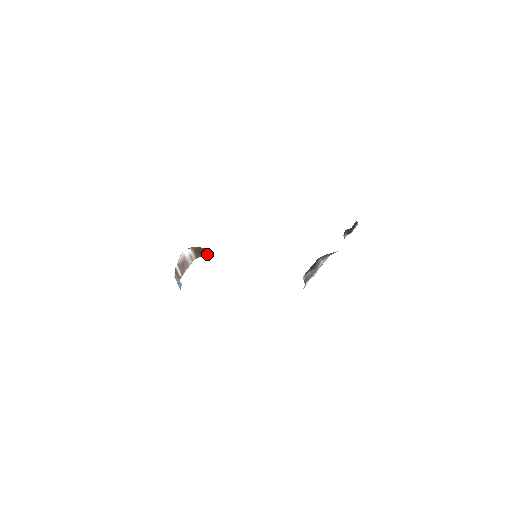
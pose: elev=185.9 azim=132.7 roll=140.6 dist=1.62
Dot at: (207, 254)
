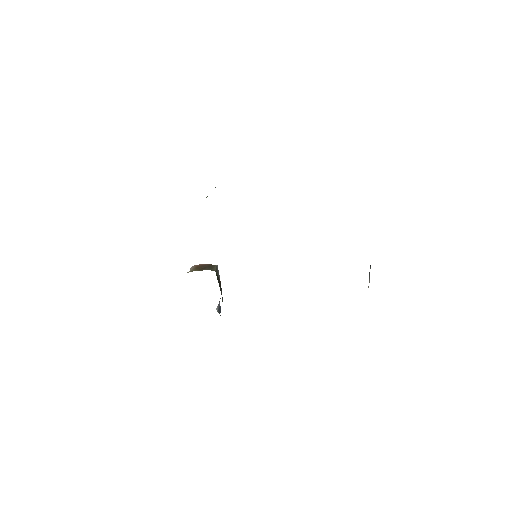
Dot at: (208, 268)
